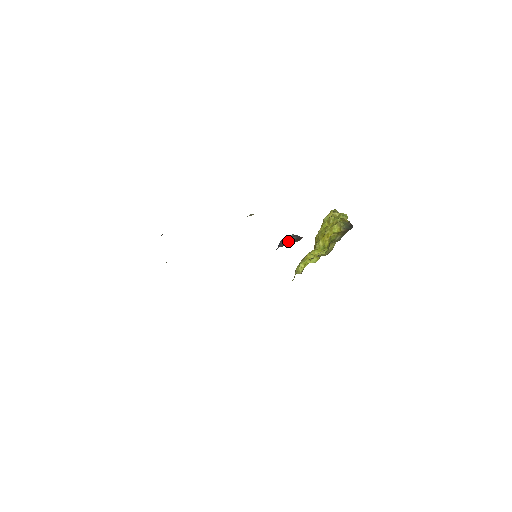
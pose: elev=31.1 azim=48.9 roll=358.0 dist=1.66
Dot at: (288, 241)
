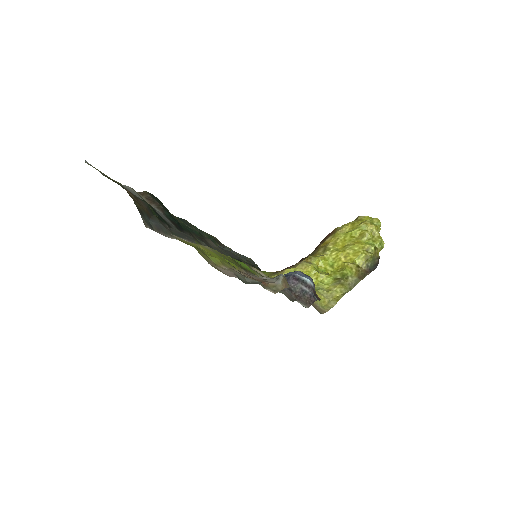
Dot at: (299, 288)
